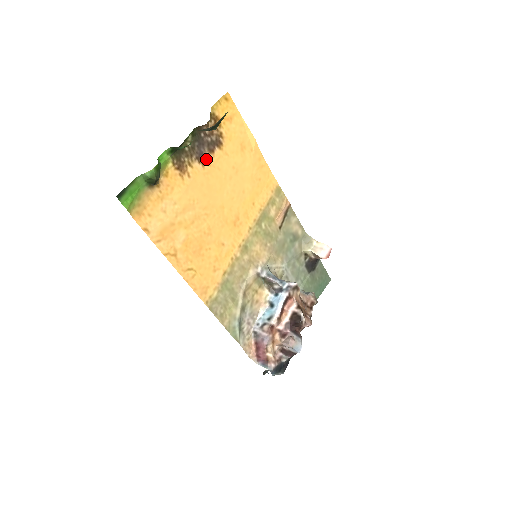
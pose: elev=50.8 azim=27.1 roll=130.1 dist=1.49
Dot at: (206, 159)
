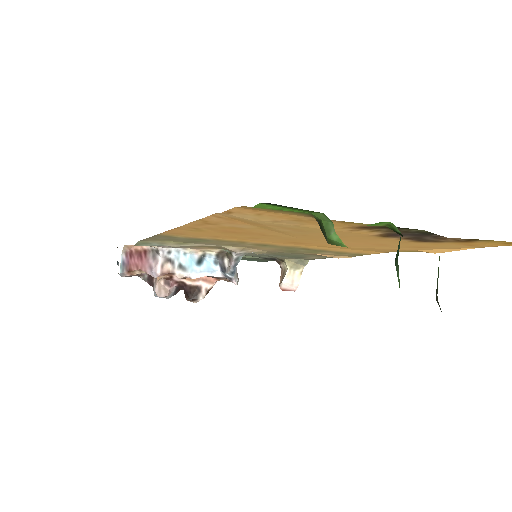
Dot at: (390, 236)
